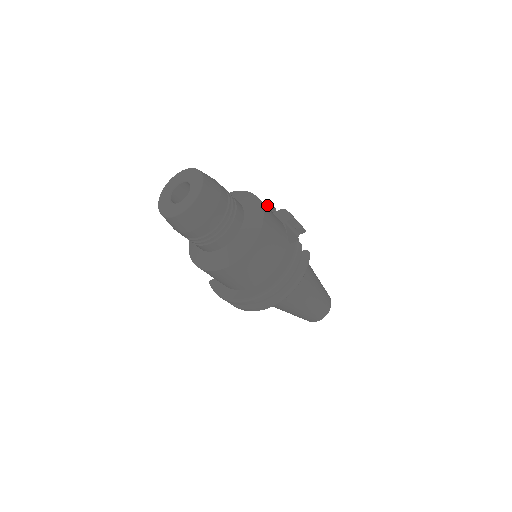
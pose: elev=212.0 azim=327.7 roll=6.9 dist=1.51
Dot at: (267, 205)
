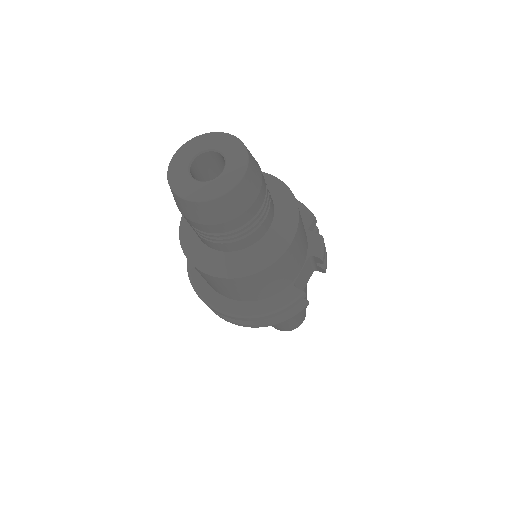
Dot at: (310, 213)
